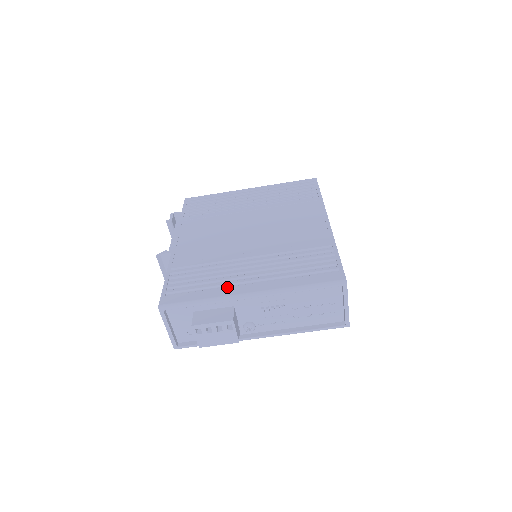
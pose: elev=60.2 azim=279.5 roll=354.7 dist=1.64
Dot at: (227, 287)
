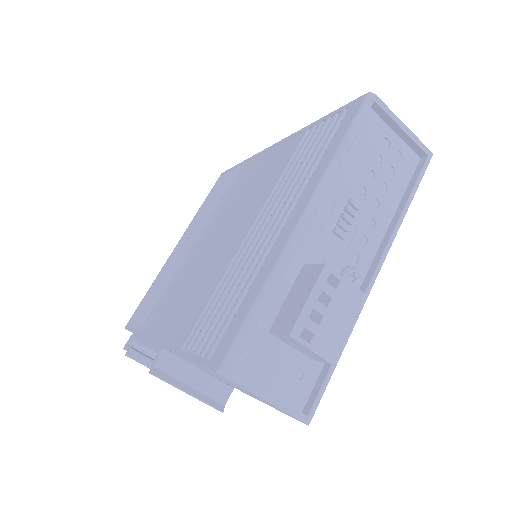
Dot at: (268, 254)
